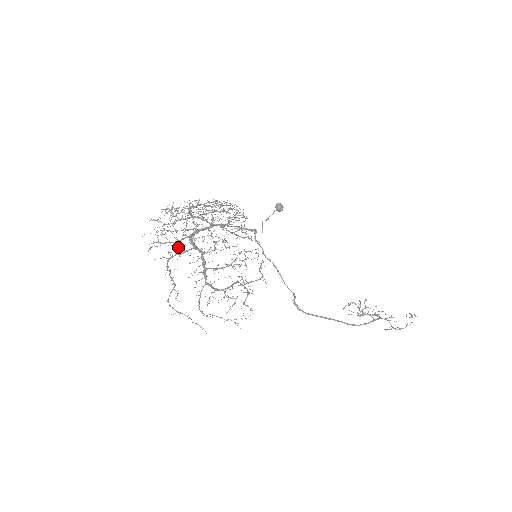
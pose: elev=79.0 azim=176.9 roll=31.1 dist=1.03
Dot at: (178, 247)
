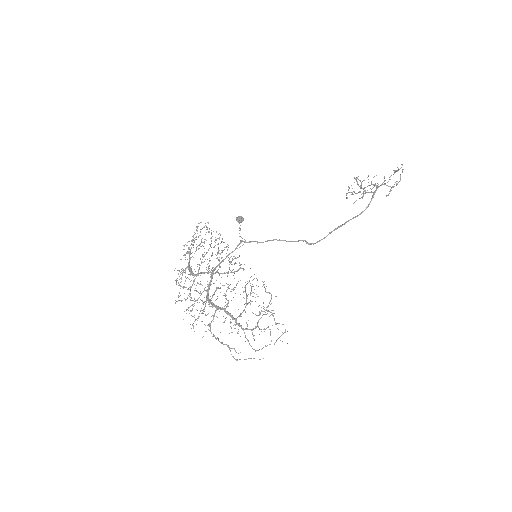
Dot at: (207, 314)
